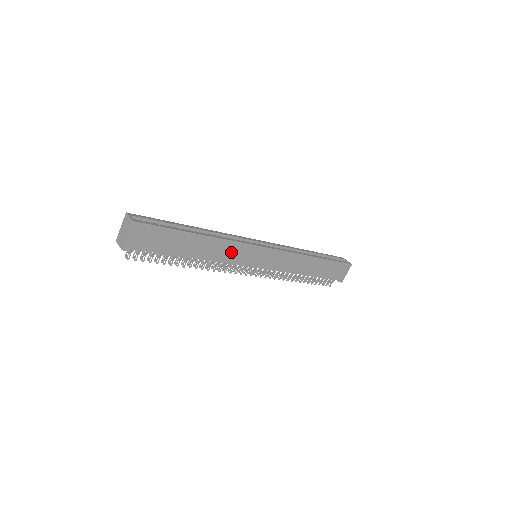
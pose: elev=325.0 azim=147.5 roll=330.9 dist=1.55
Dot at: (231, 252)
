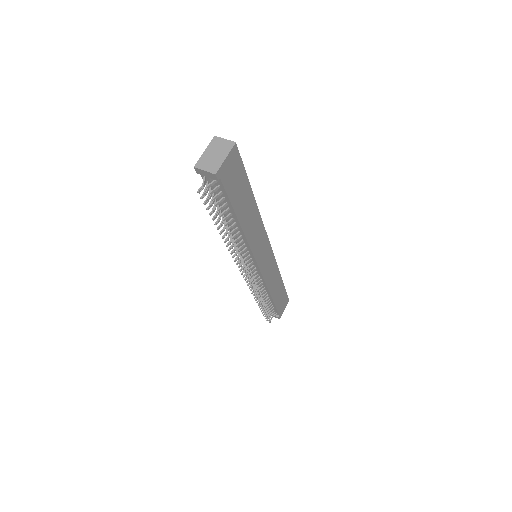
Dot at: (257, 236)
